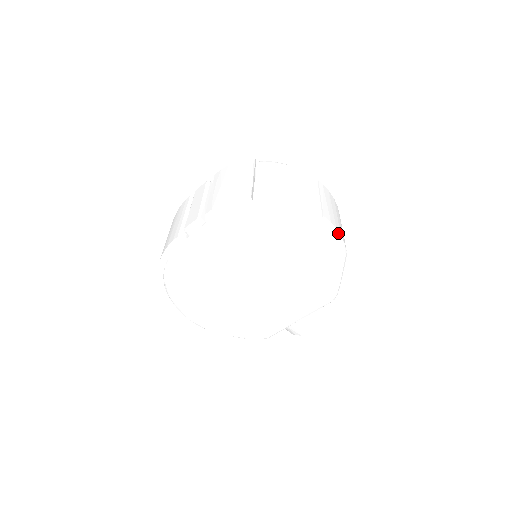
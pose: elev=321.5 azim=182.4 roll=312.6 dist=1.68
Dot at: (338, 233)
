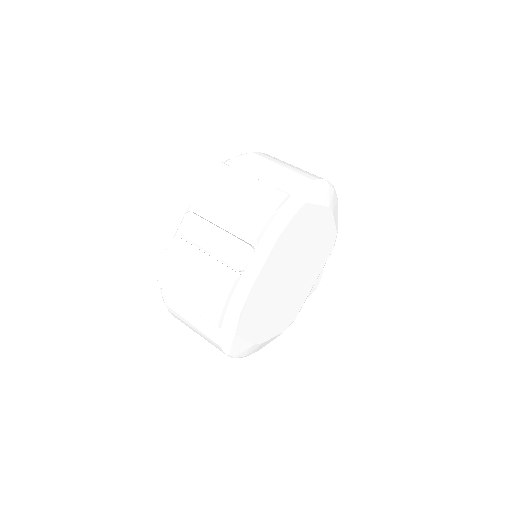
Dot at: occluded
